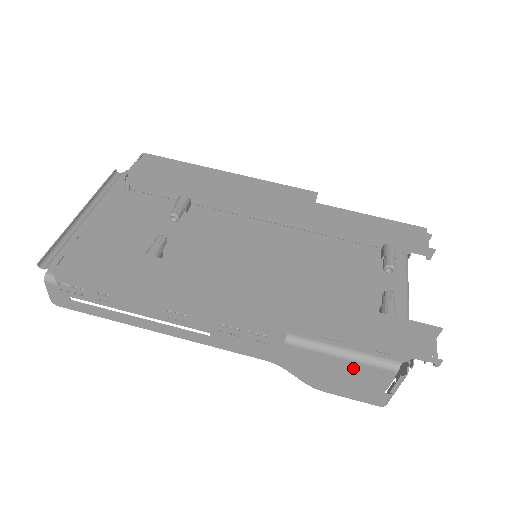
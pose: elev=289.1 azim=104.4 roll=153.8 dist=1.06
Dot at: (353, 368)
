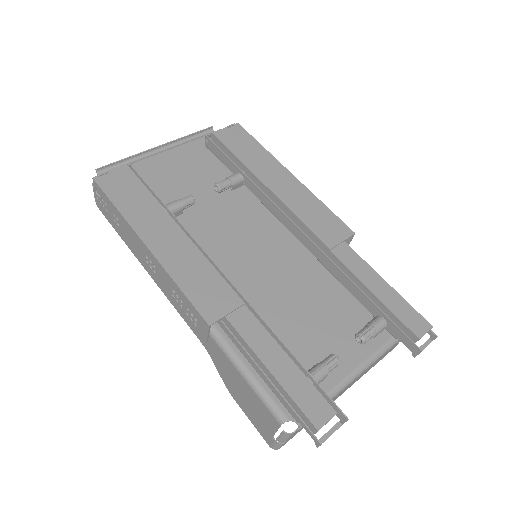
Dot at: (252, 395)
